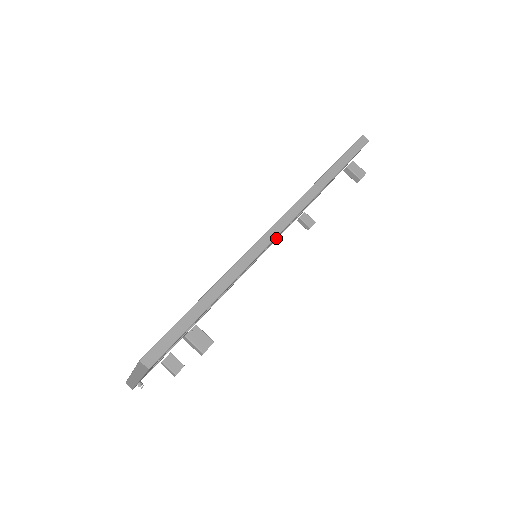
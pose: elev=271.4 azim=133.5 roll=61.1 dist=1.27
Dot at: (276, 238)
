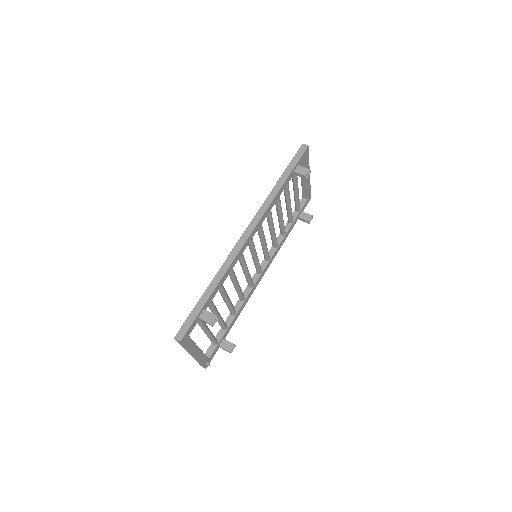
Dot at: (282, 238)
